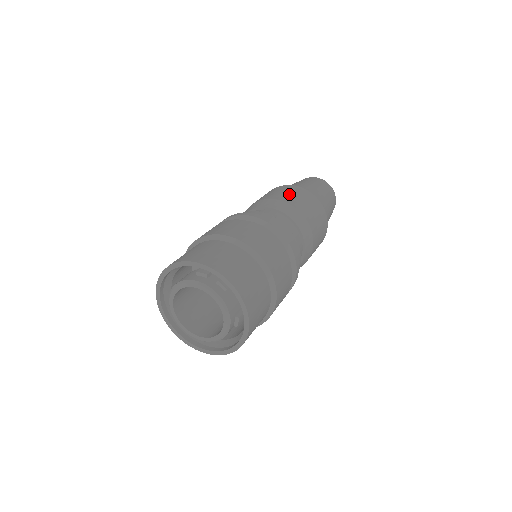
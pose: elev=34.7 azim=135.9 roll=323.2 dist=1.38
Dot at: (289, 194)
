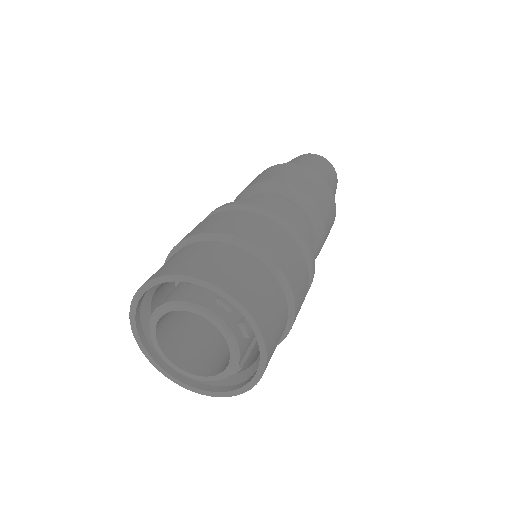
Dot at: (316, 189)
